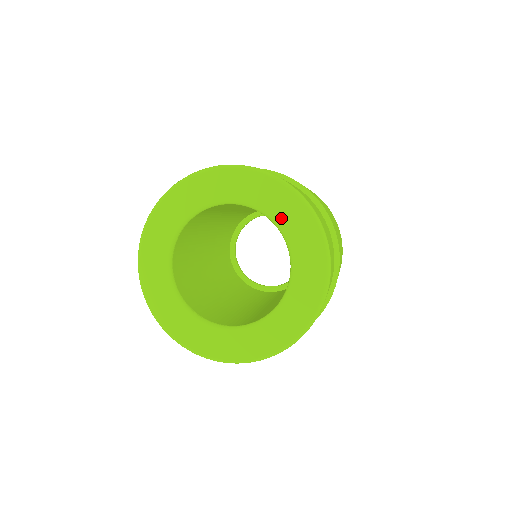
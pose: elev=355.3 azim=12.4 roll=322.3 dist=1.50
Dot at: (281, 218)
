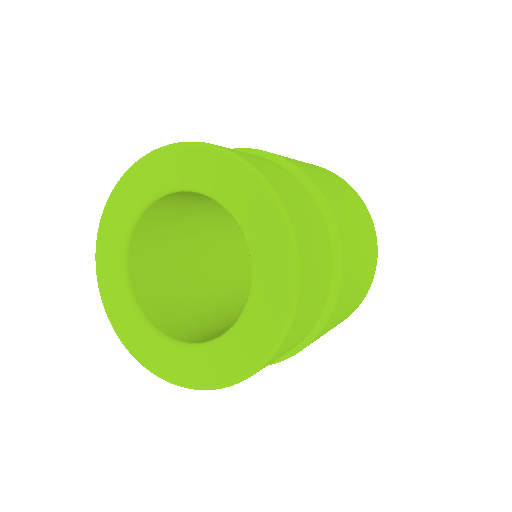
Dot at: (201, 182)
